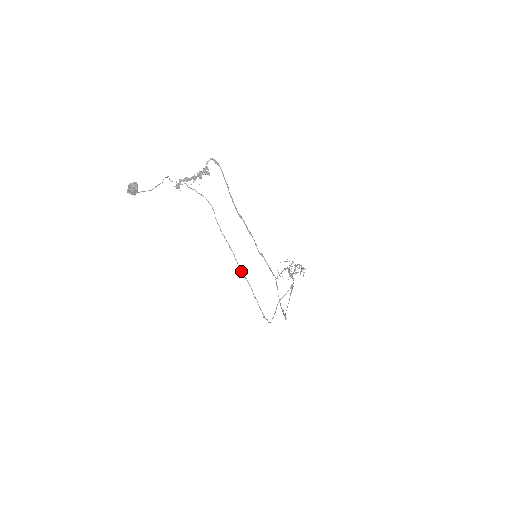
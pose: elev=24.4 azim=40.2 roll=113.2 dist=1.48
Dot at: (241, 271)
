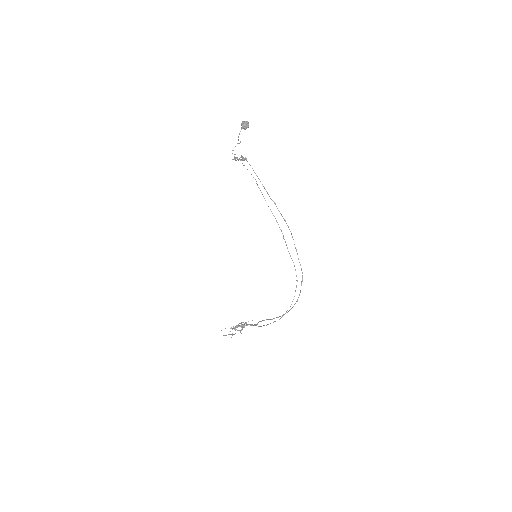
Dot at: (281, 230)
